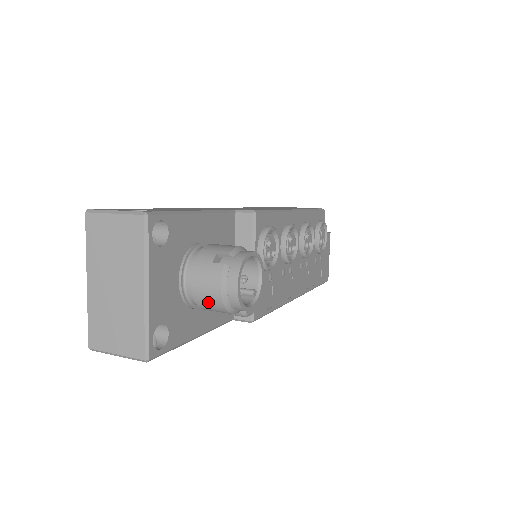
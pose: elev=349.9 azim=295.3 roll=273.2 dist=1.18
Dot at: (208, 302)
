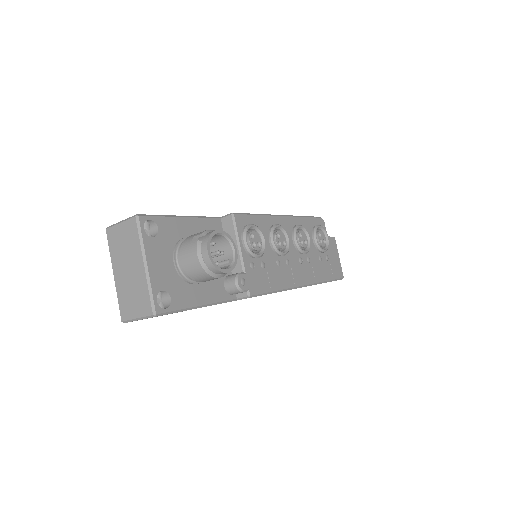
Dot at: (194, 271)
